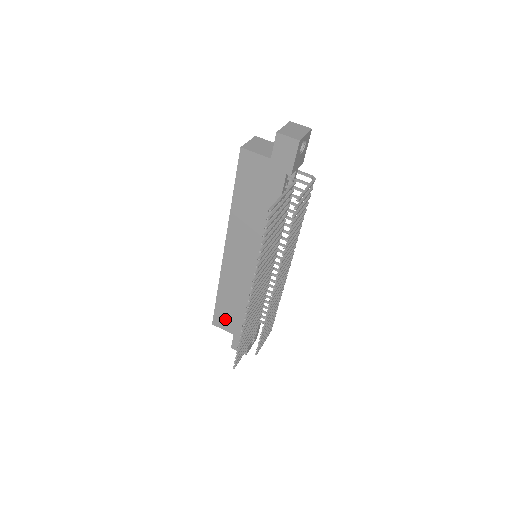
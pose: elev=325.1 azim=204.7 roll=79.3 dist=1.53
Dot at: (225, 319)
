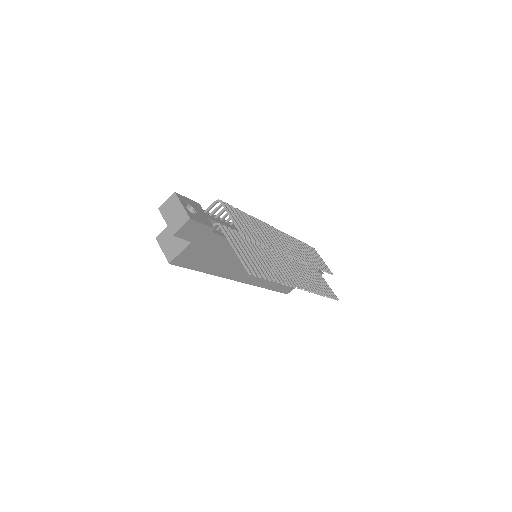
Dot at: occluded
